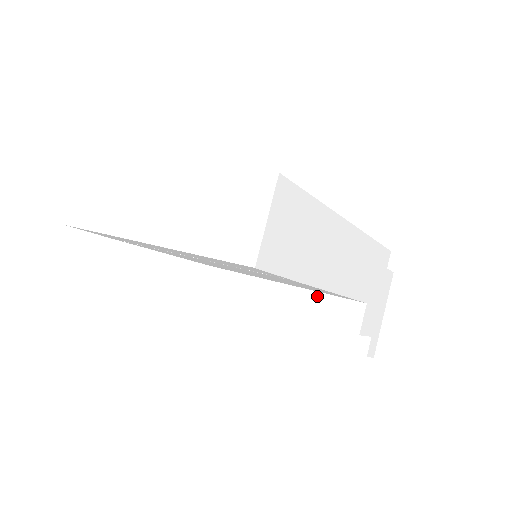
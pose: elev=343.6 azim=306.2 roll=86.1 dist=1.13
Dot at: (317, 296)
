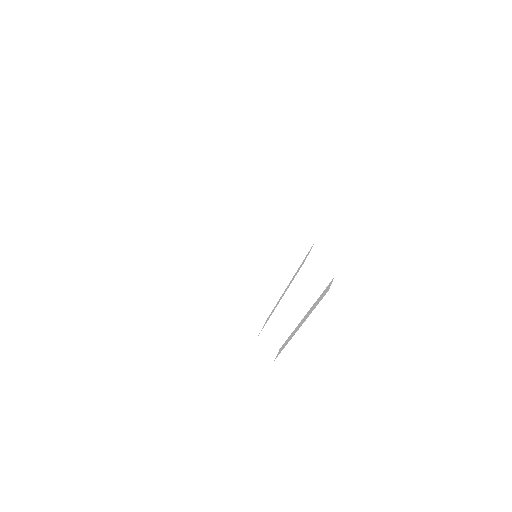
Dot at: occluded
